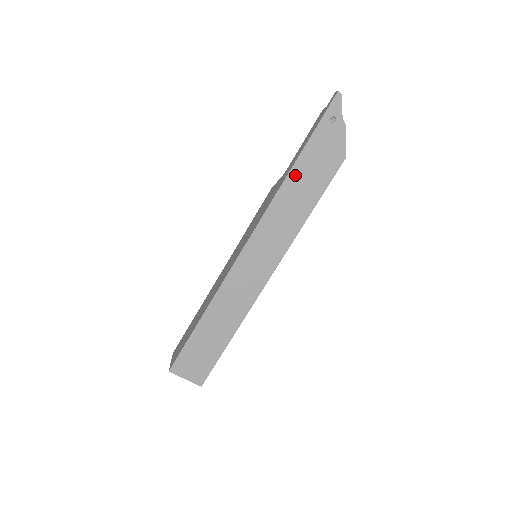
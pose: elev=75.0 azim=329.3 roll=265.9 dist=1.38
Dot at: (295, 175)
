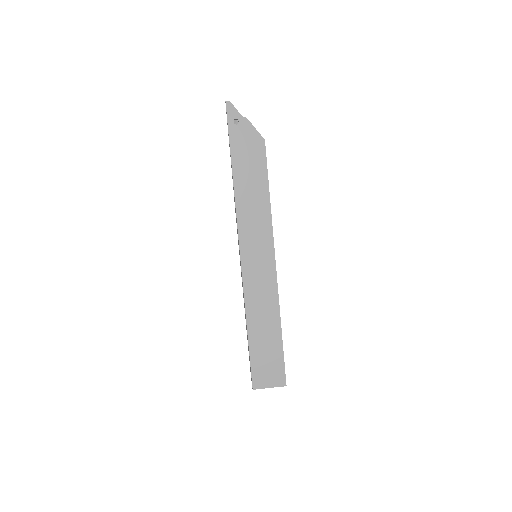
Dot at: (238, 177)
